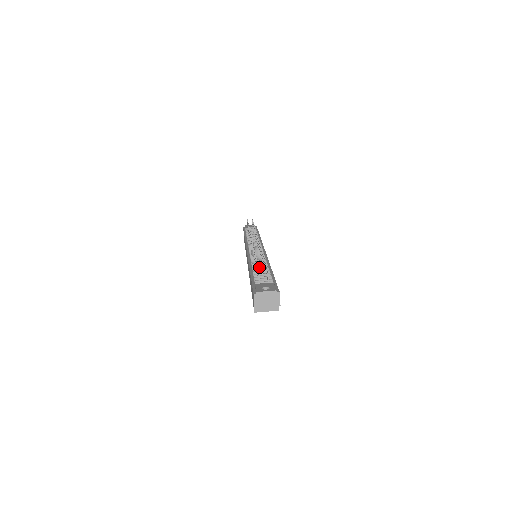
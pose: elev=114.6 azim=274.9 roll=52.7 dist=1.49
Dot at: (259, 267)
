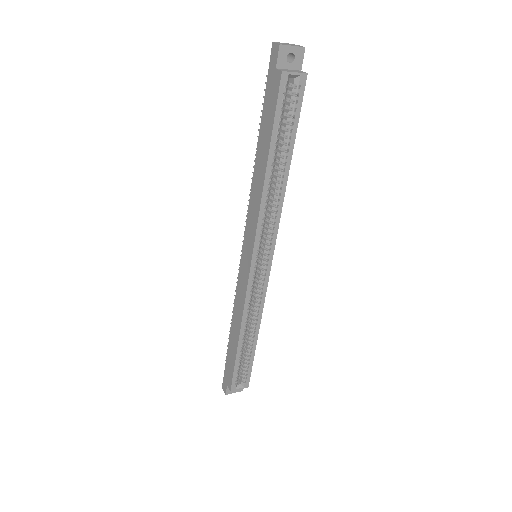
Dot at: occluded
